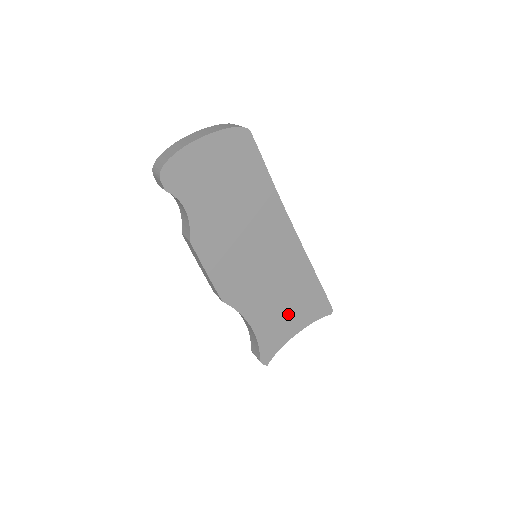
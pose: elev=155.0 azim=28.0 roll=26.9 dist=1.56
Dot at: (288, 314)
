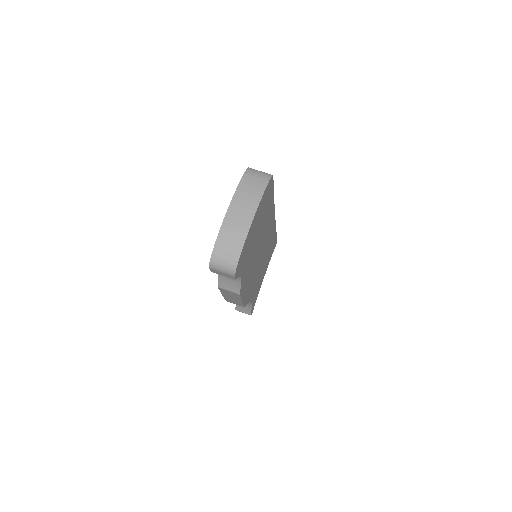
Dot at: (263, 272)
